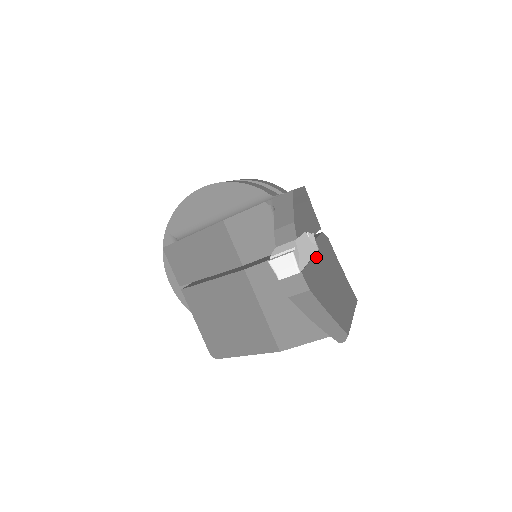
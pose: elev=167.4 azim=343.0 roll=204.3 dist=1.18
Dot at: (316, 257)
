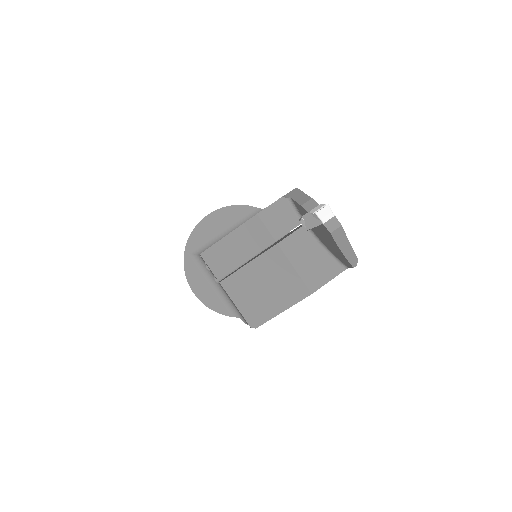
Dot at: occluded
